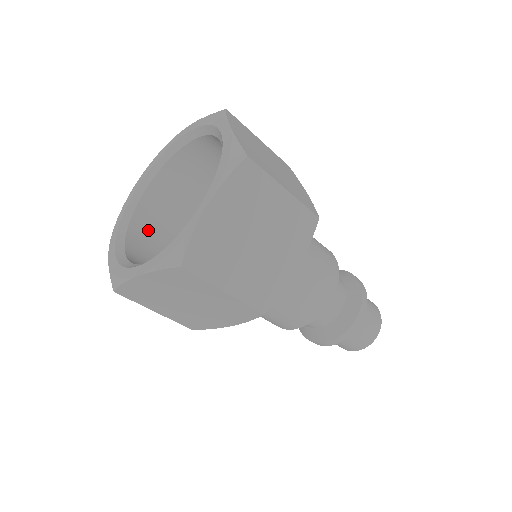
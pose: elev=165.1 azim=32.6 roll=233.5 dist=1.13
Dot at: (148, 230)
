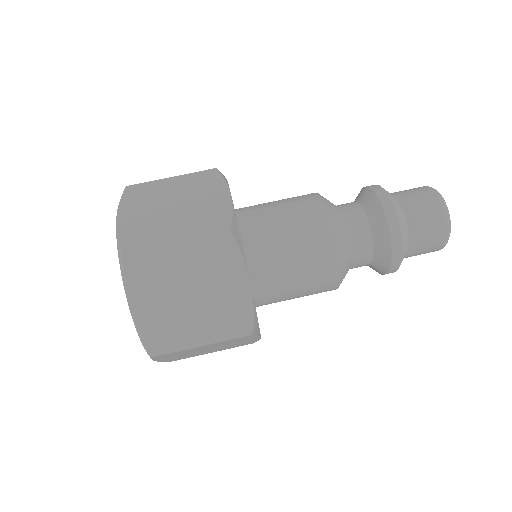
Dot at: occluded
